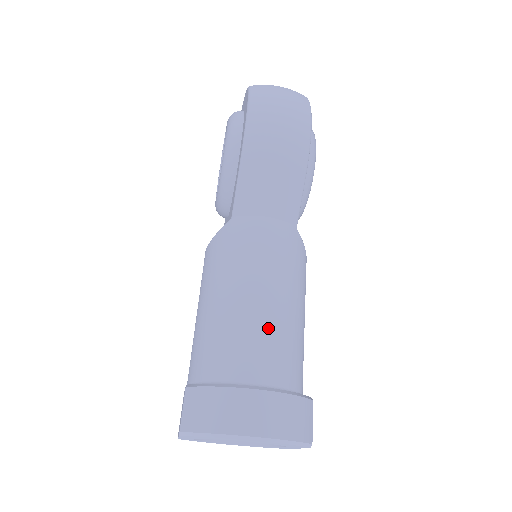
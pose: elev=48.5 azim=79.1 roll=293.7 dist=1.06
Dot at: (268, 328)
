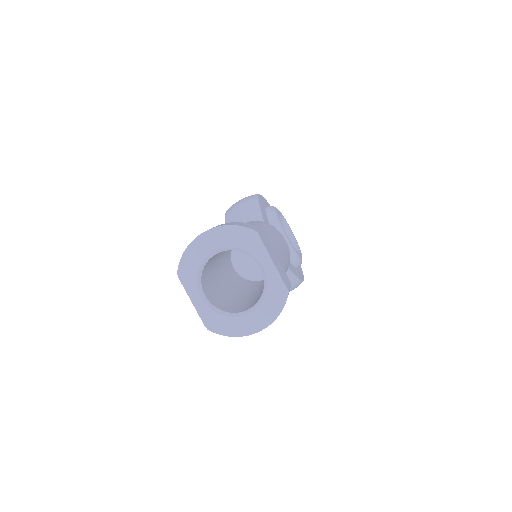
Dot at: occluded
